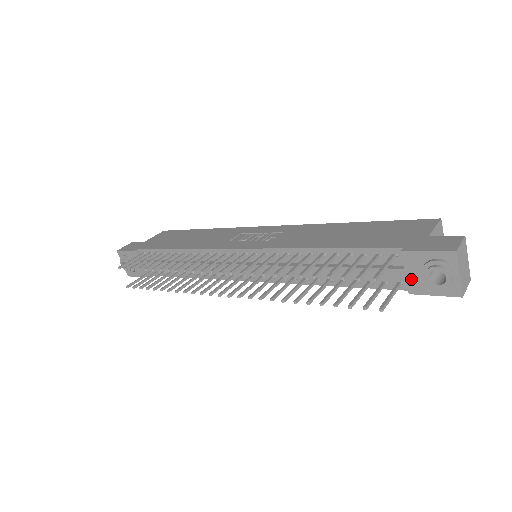
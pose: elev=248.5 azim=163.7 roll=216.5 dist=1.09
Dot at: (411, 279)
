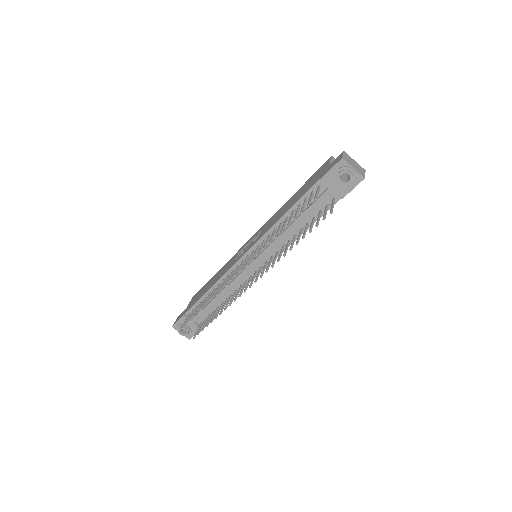
Dot at: (336, 190)
